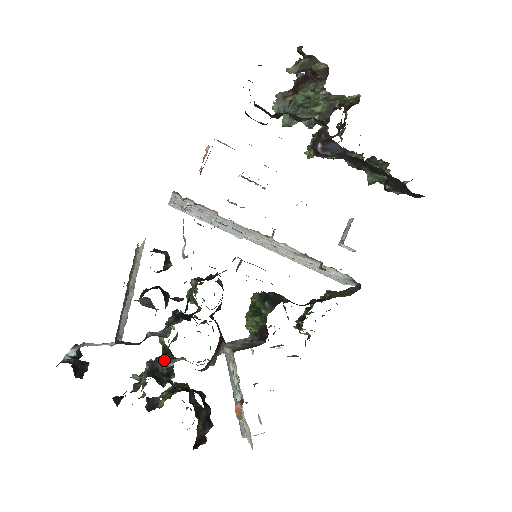
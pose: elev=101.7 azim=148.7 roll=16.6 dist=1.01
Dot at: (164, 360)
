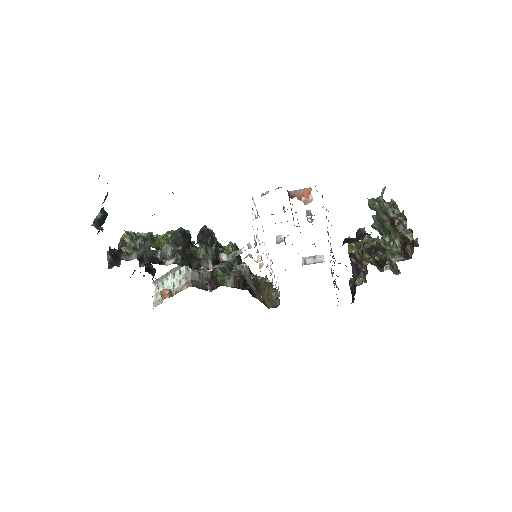
Dot at: (152, 246)
